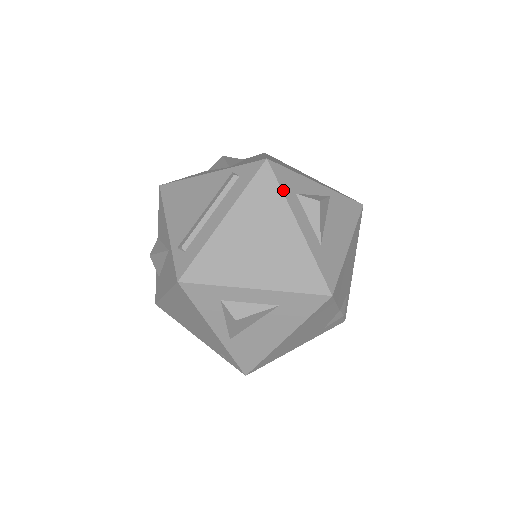
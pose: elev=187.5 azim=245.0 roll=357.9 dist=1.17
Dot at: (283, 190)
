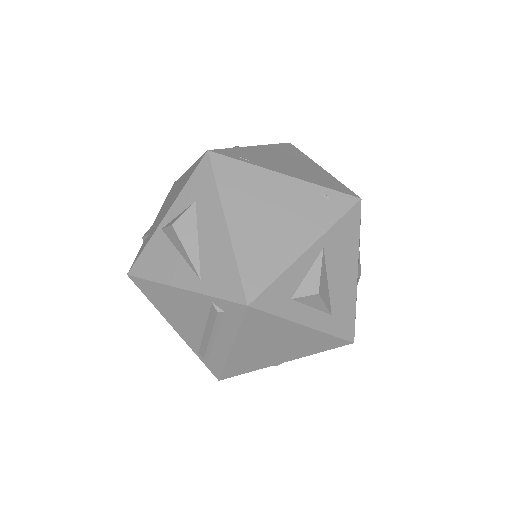
Dot at: (278, 315)
